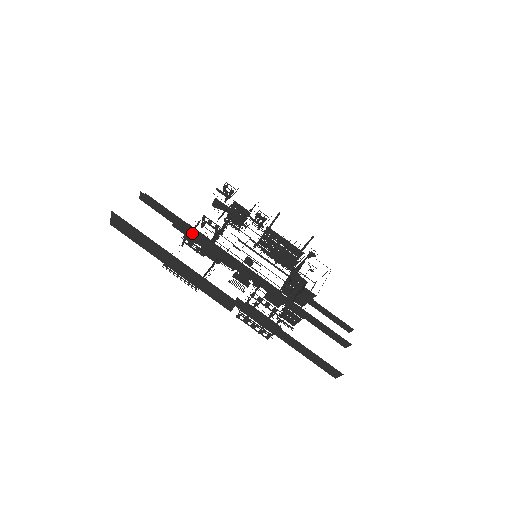
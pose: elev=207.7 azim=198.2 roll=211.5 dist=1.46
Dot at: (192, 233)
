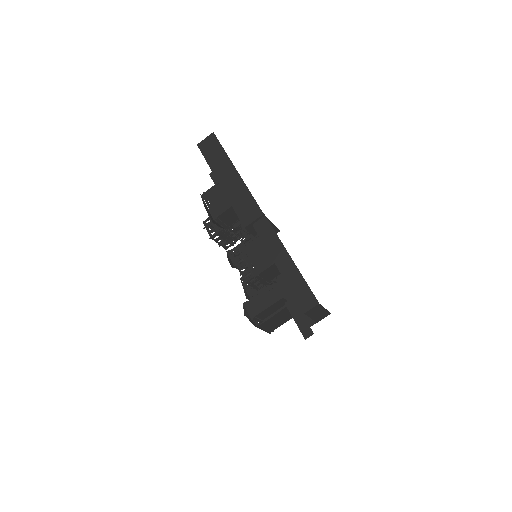
Dot at: occluded
